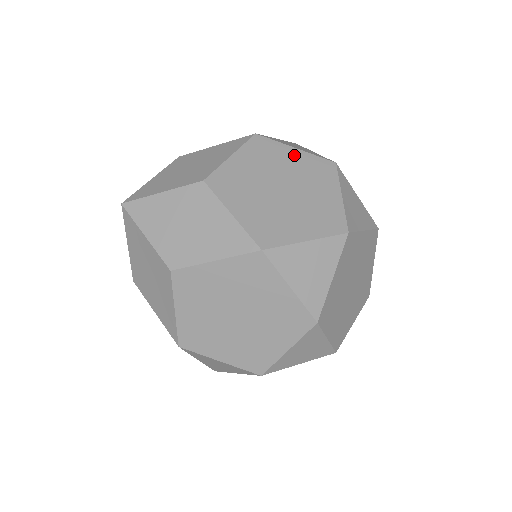
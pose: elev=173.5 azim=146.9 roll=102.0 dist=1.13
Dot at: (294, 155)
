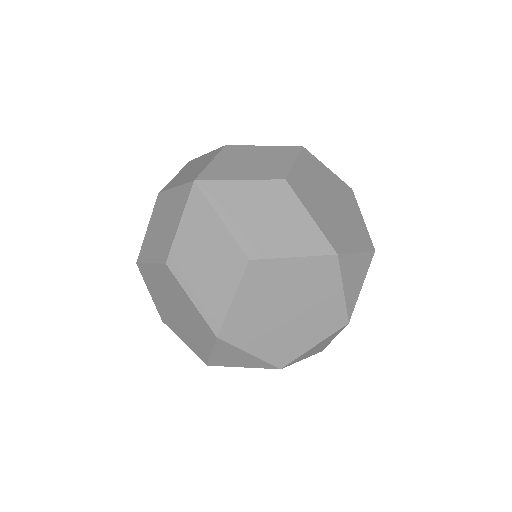
Dot at: occluded
